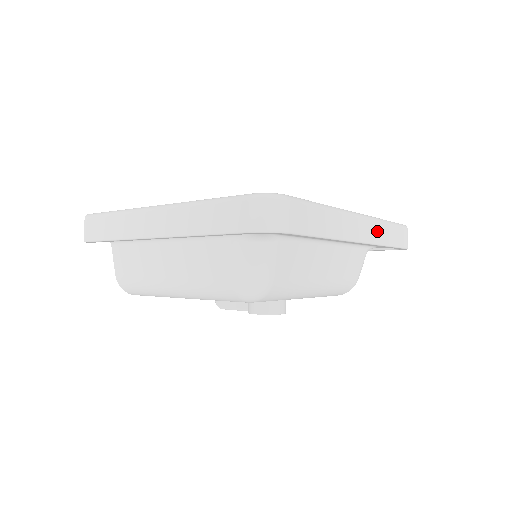
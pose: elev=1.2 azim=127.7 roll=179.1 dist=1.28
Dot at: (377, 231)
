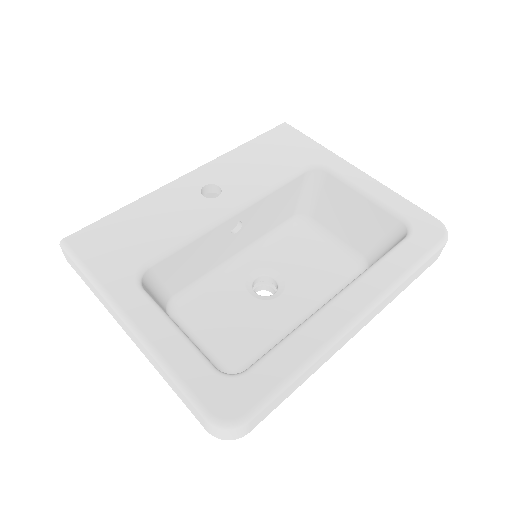
Dot at: (386, 302)
